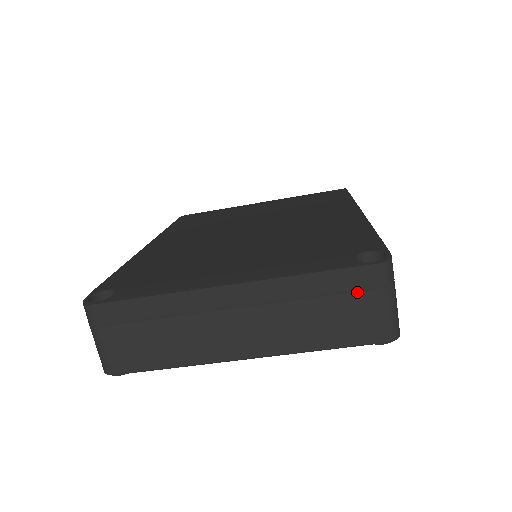
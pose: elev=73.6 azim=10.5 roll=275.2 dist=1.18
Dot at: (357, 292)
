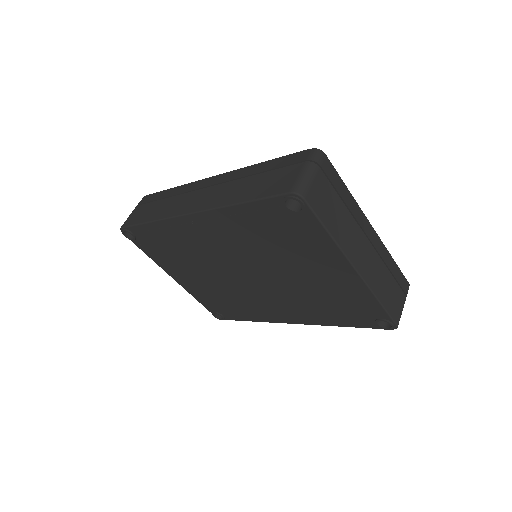
Dot at: (400, 287)
